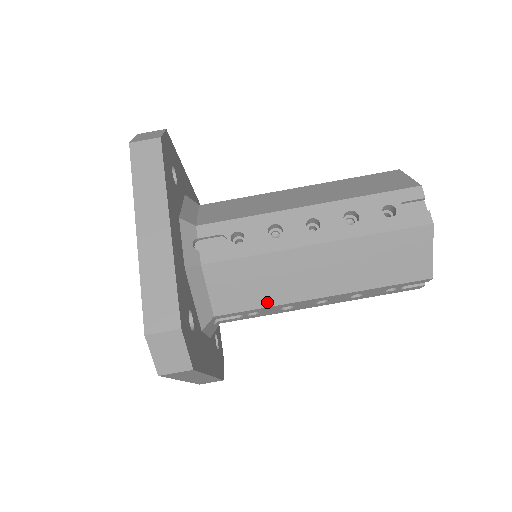
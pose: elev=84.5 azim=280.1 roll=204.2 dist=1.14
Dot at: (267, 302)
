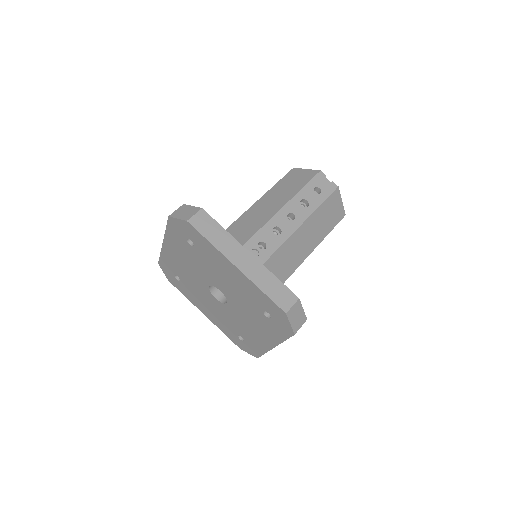
Dot at: (289, 274)
